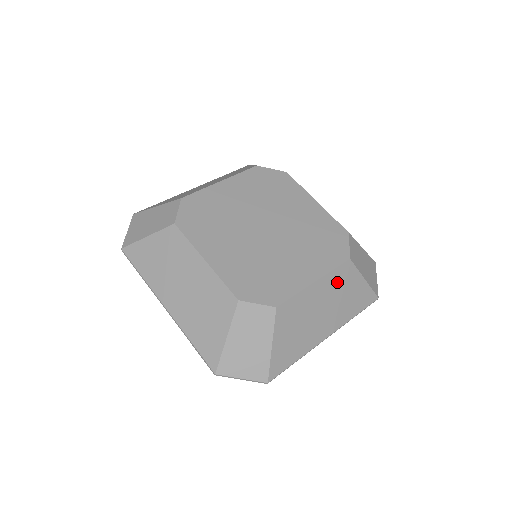
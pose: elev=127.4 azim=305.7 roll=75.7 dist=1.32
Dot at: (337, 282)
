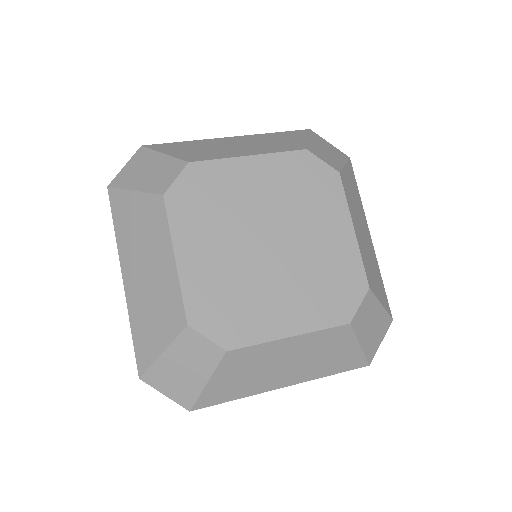
Dot at: (321, 342)
